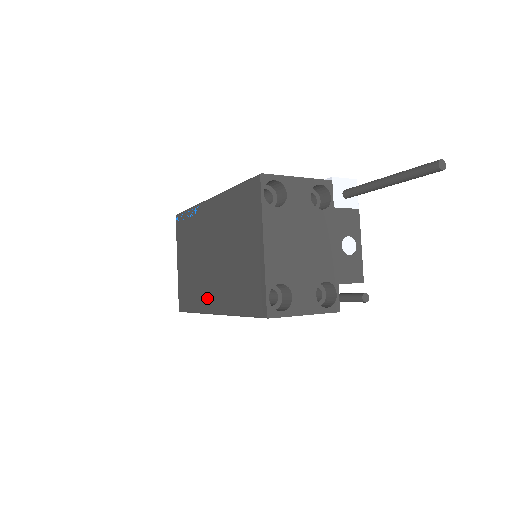
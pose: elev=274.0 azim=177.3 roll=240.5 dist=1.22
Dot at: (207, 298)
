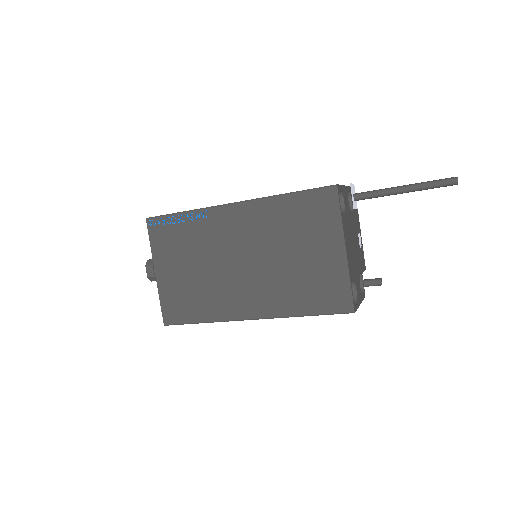
Dot at: (234, 305)
